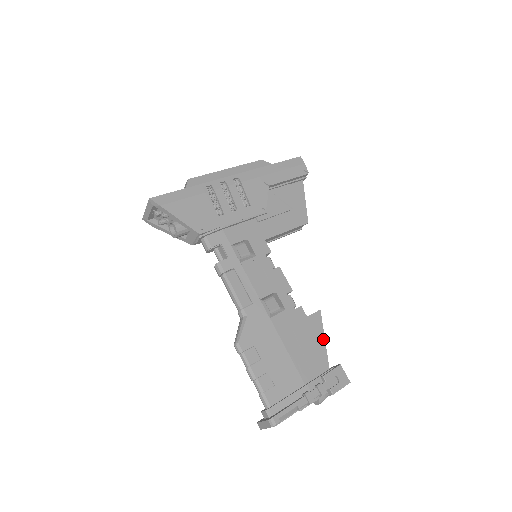
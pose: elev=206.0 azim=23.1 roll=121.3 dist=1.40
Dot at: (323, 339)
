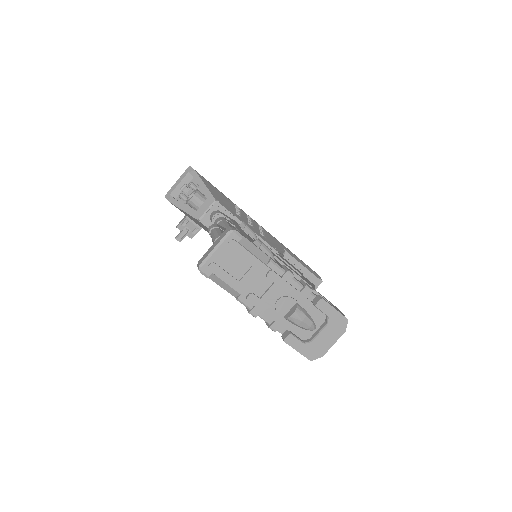
Dot at: occluded
